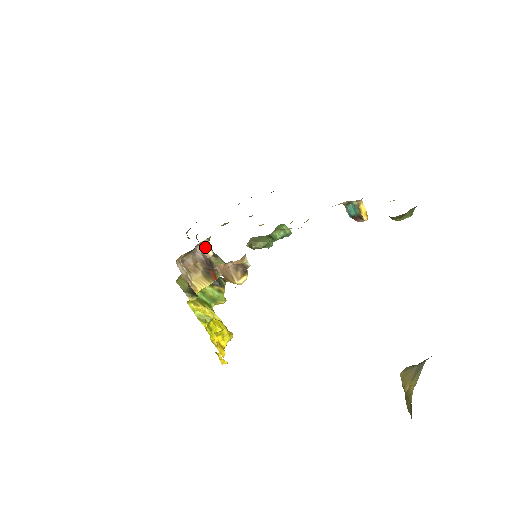
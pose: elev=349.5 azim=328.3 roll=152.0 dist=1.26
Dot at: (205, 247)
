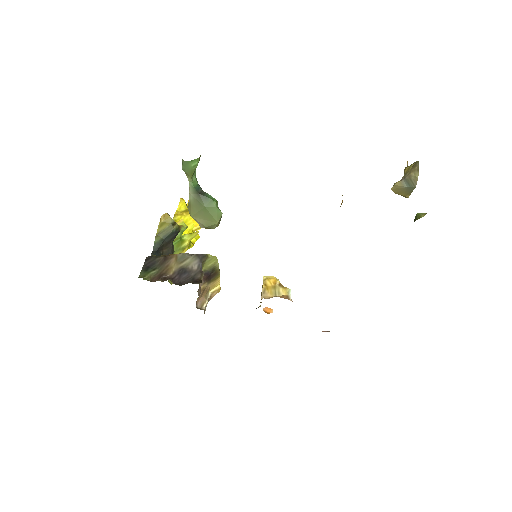
Dot at: (199, 284)
